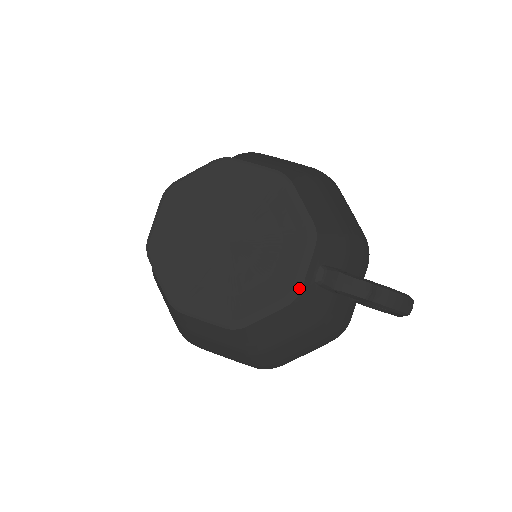
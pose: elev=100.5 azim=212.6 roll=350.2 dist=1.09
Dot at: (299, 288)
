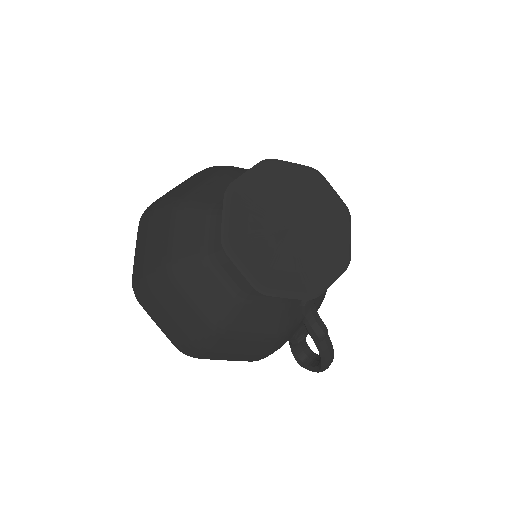
Dot at: (320, 293)
